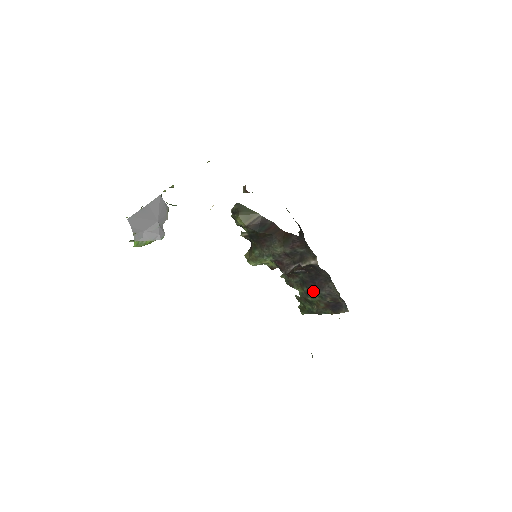
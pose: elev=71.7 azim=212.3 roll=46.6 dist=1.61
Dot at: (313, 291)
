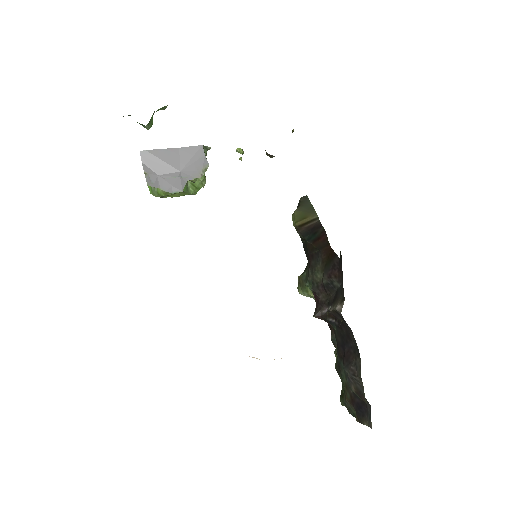
Dot at: occluded
